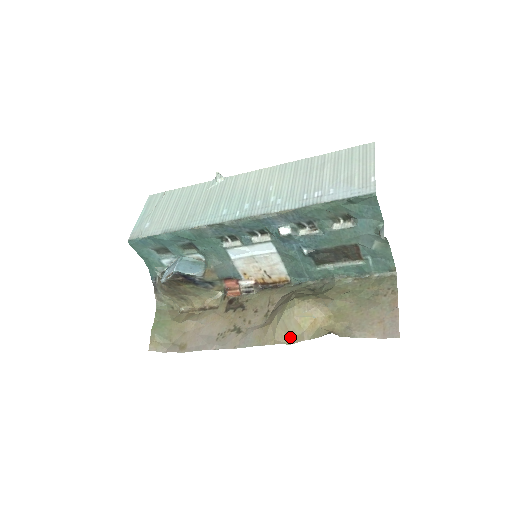
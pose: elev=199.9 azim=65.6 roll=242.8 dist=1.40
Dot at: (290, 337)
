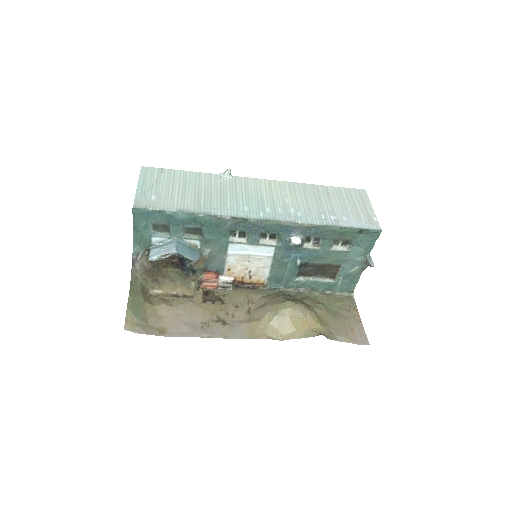
Dot at: (281, 334)
